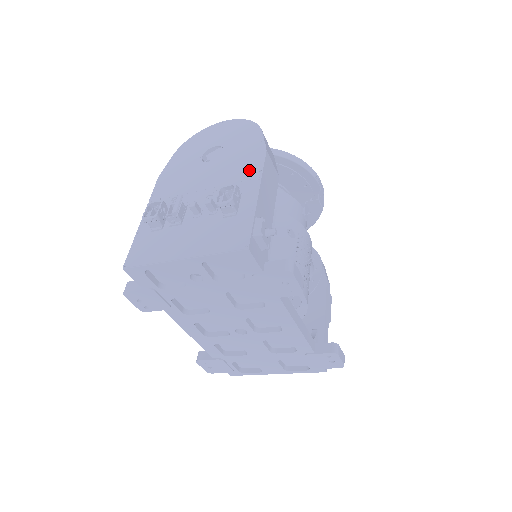
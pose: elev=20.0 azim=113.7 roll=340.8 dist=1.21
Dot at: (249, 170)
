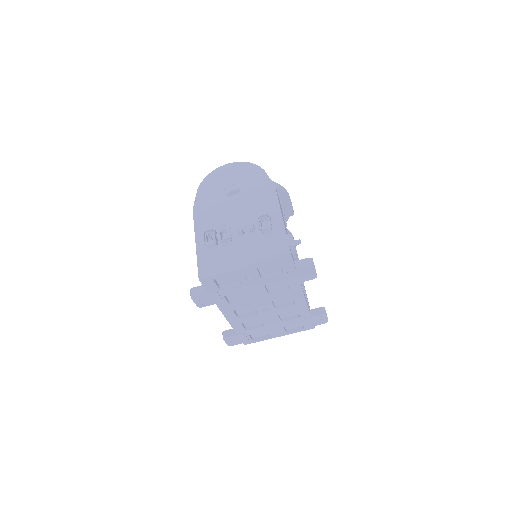
Dot at: (268, 201)
